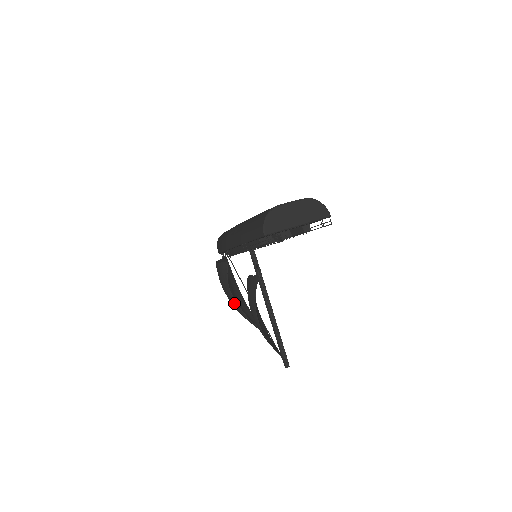
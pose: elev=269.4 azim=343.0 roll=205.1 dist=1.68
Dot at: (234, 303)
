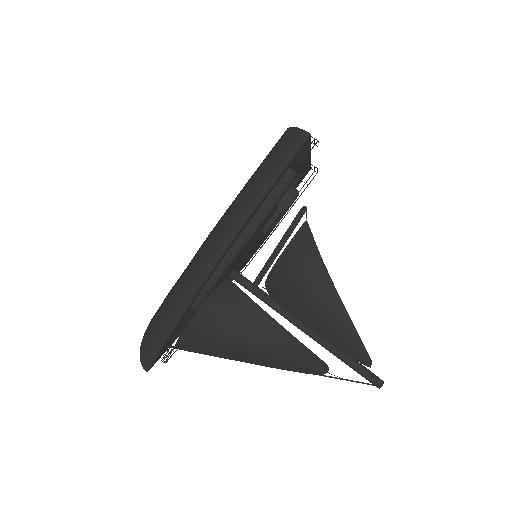
Dot at: (271, 327)
